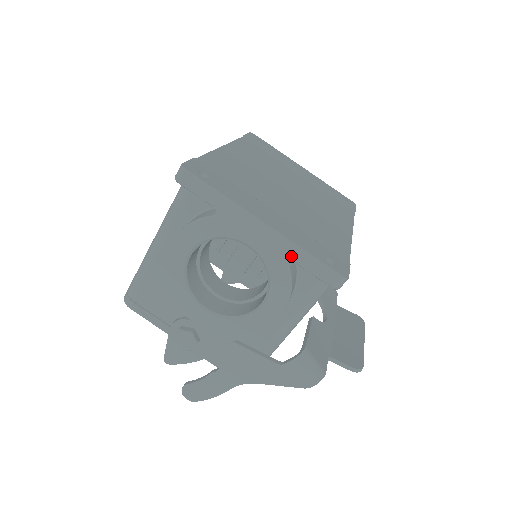
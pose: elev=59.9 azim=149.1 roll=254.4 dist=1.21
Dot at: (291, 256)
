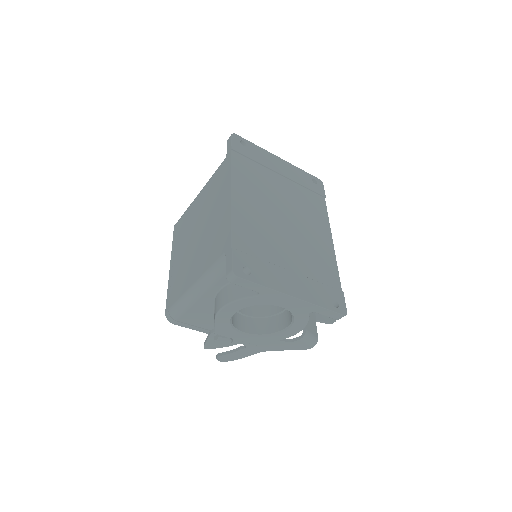
Dot at: (311, 310)
